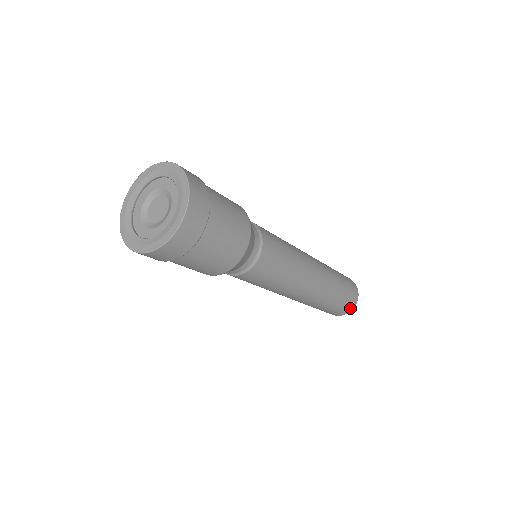
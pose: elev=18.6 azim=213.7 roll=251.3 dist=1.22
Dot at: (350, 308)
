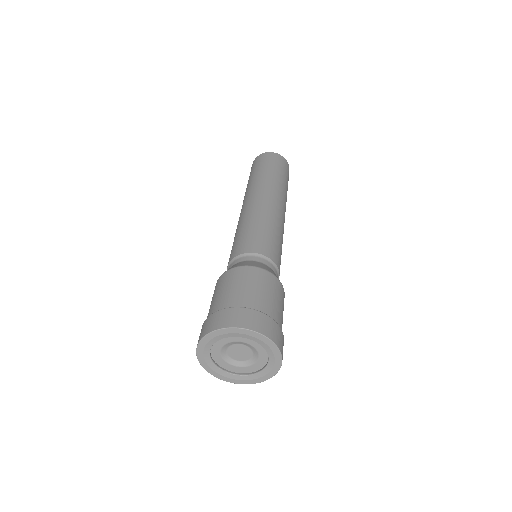
Dot at: occluded
